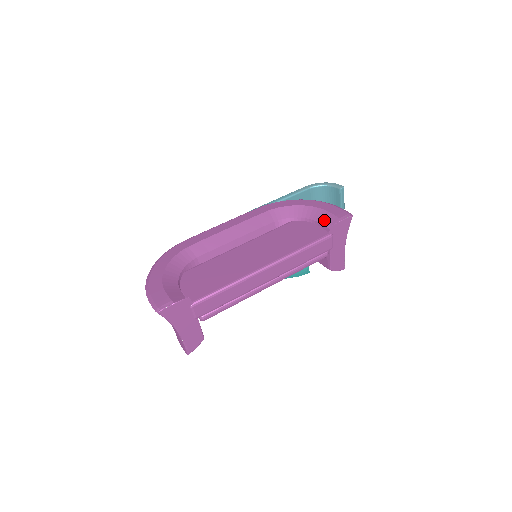
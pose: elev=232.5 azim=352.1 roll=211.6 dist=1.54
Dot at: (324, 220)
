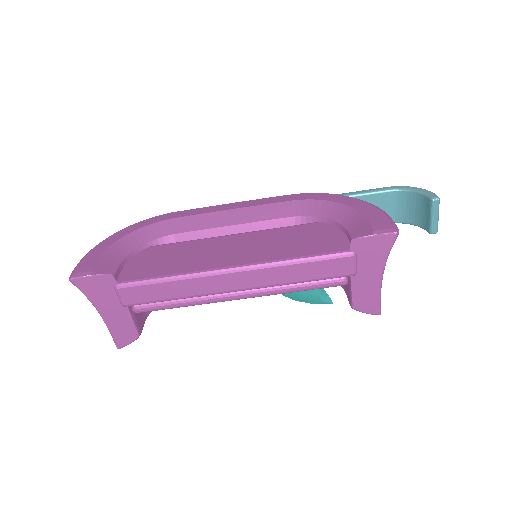
Dot at: (355, 229)
